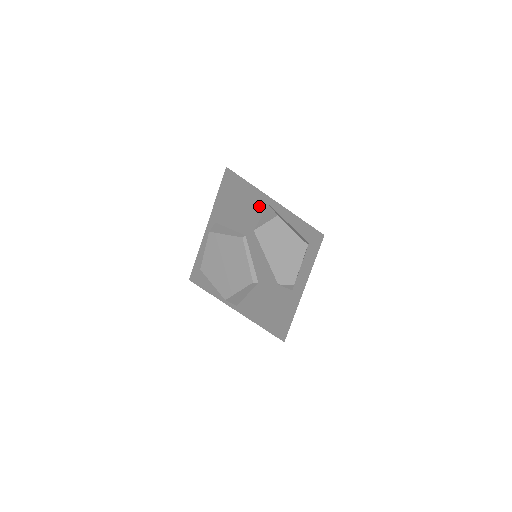
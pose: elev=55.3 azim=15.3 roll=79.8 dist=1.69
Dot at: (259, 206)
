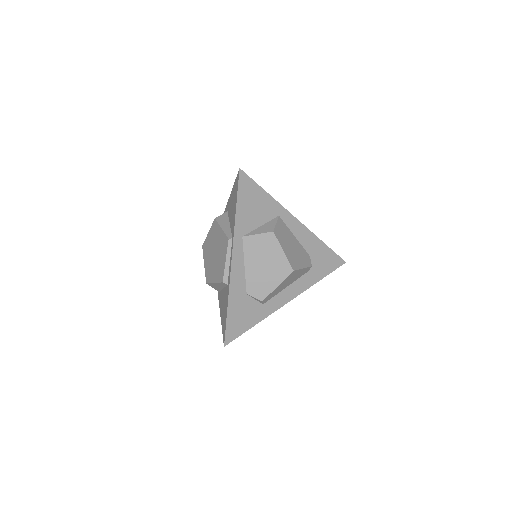
Dot at: (264, 214)
